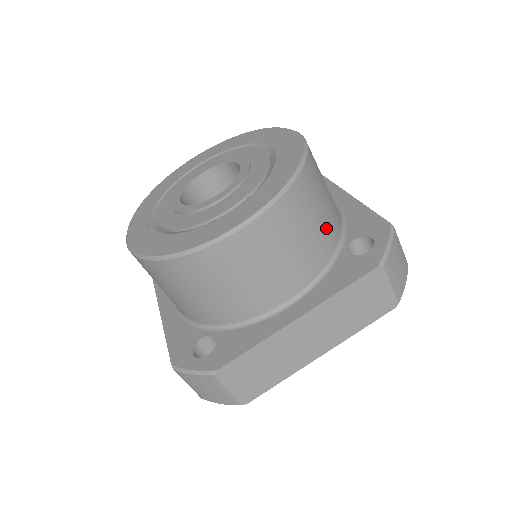
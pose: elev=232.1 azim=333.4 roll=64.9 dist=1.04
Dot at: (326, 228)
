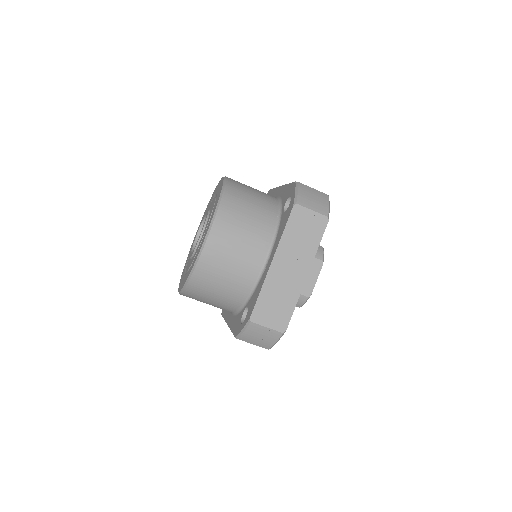
Dot at: (262, 209)
